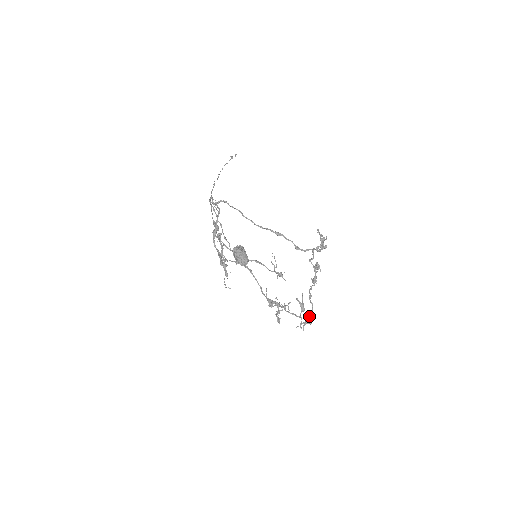
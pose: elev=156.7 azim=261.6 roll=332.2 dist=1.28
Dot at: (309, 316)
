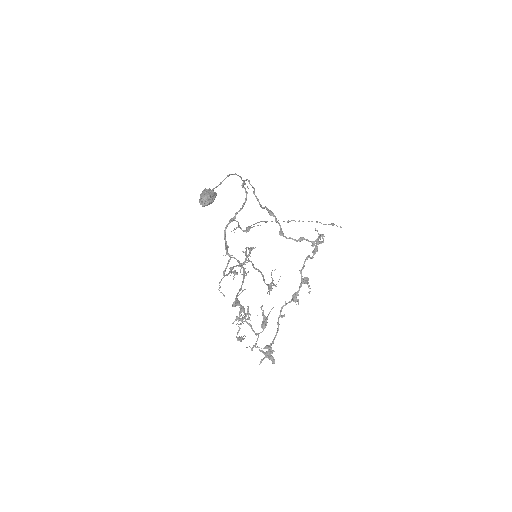
Dot at: (270, 343)
